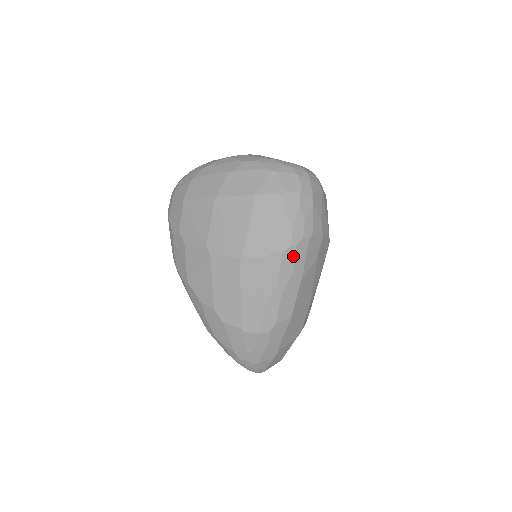
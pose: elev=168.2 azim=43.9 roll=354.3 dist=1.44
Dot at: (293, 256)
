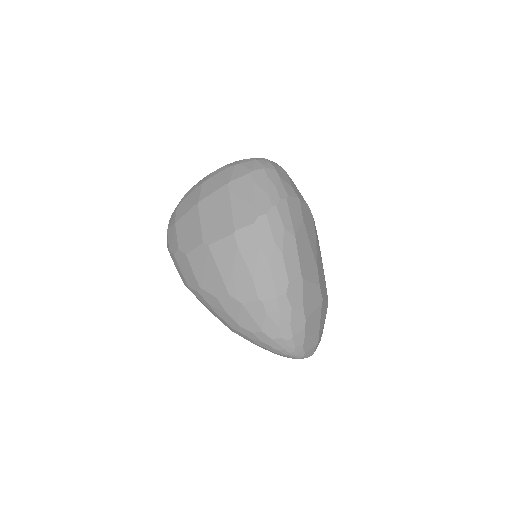
Dot at: (278, 215)
